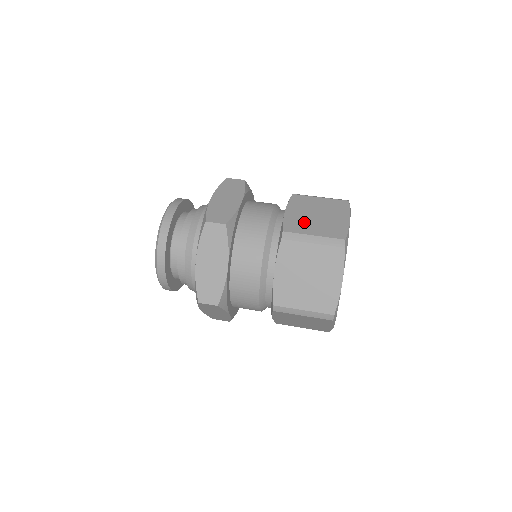
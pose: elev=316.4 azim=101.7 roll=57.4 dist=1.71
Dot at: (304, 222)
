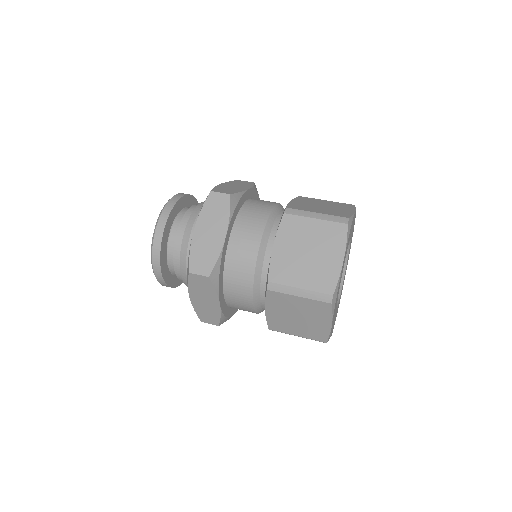
Dot at: (292, 266)
